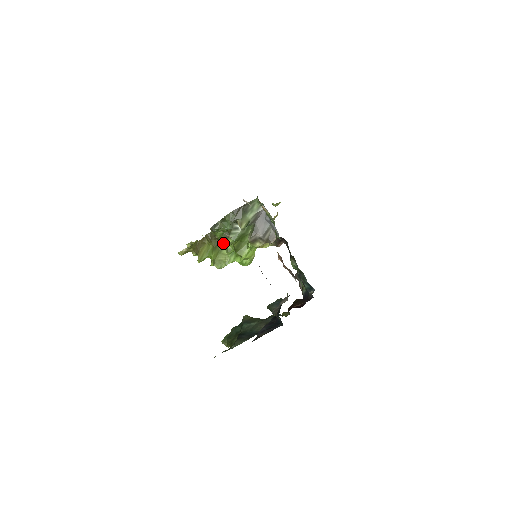
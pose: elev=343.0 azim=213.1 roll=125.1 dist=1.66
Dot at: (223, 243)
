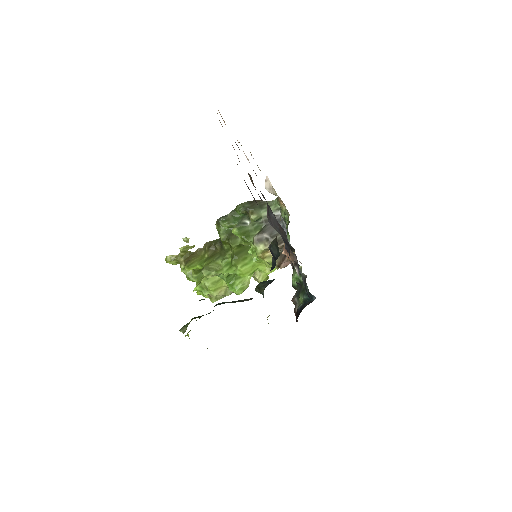
Dot at: (221, 254)
